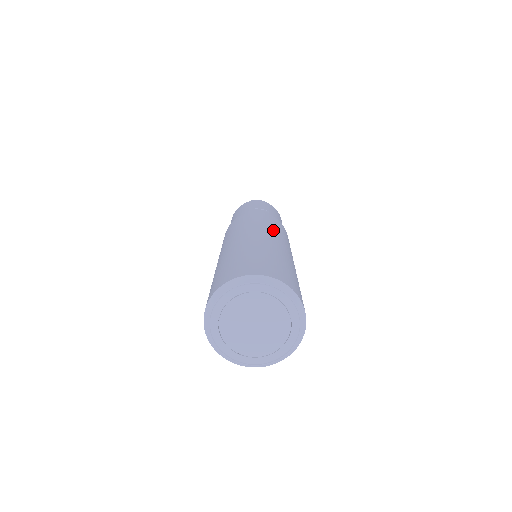
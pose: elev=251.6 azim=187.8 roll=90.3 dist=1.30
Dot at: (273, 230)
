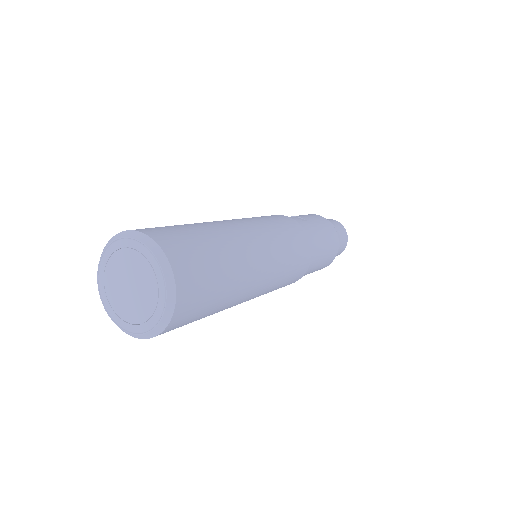
Dot at: (262, 225)
